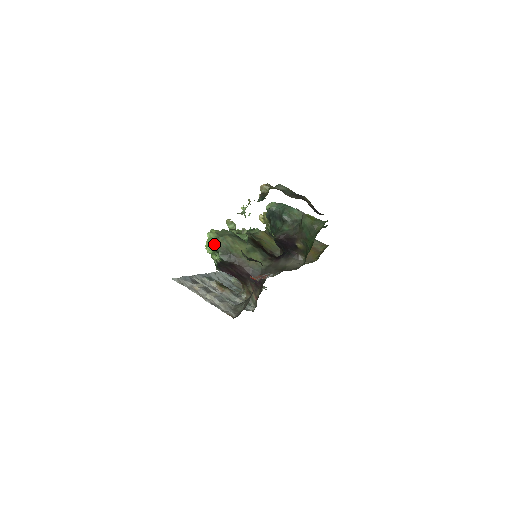
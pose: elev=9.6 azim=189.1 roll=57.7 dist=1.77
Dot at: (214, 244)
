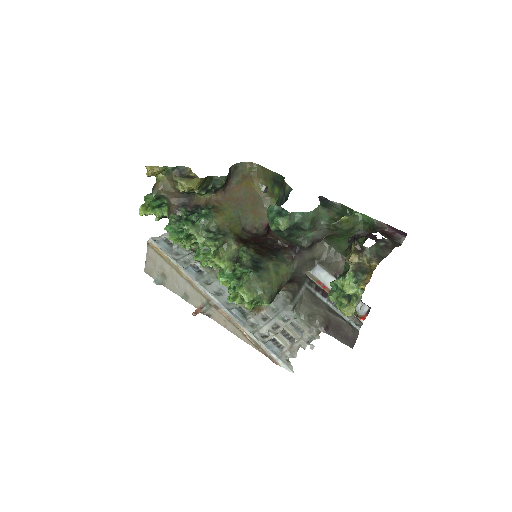
Dot at: (258, 302)
